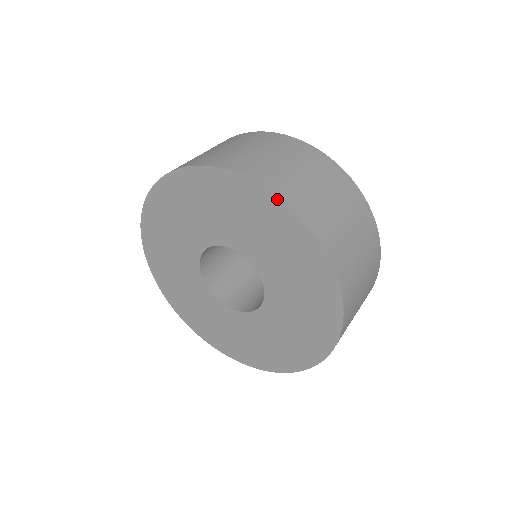
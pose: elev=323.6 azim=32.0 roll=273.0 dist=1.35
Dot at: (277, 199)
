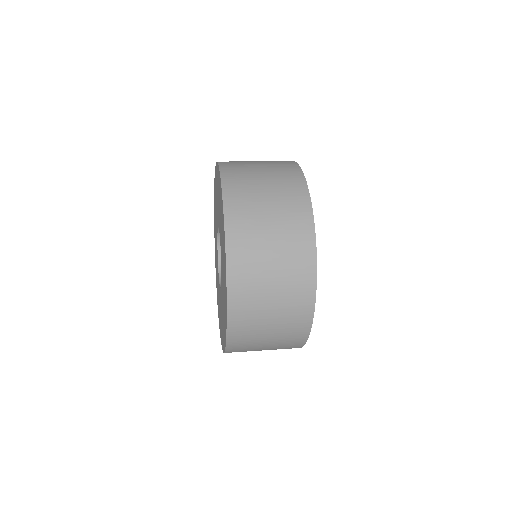
Dot at: (219, 172)
